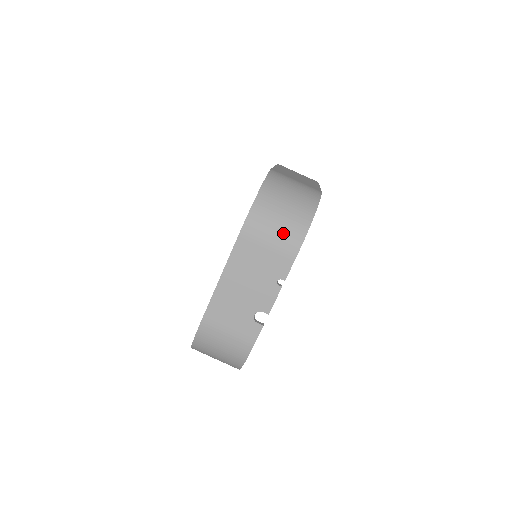
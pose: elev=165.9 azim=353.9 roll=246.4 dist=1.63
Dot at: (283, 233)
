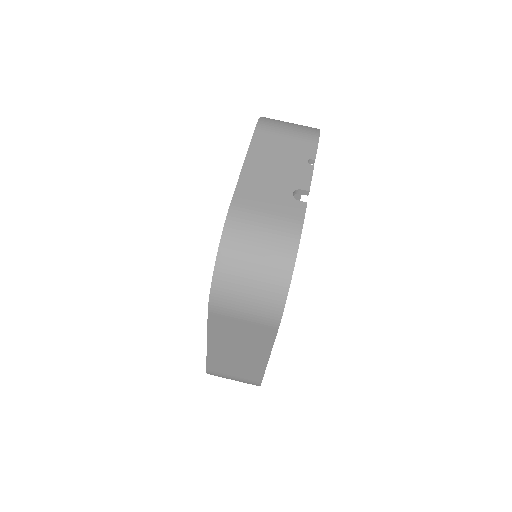
Dot at: (298, 128)
